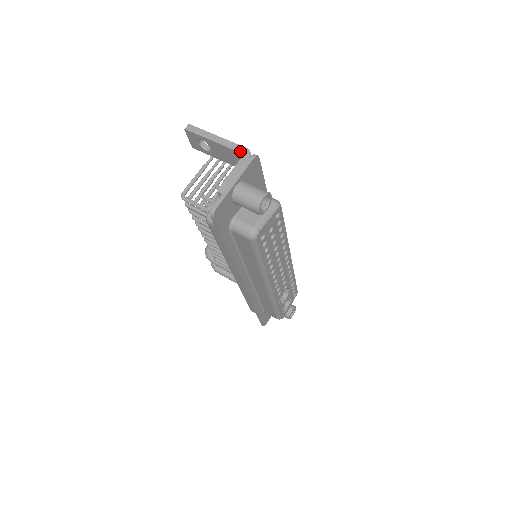
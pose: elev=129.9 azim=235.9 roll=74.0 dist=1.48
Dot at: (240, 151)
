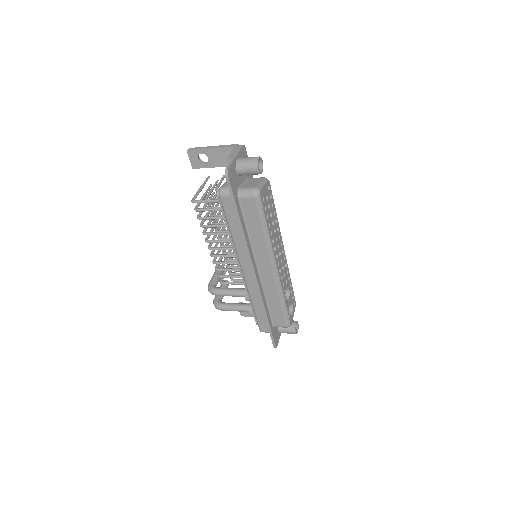
Dot at: (232, 146)
